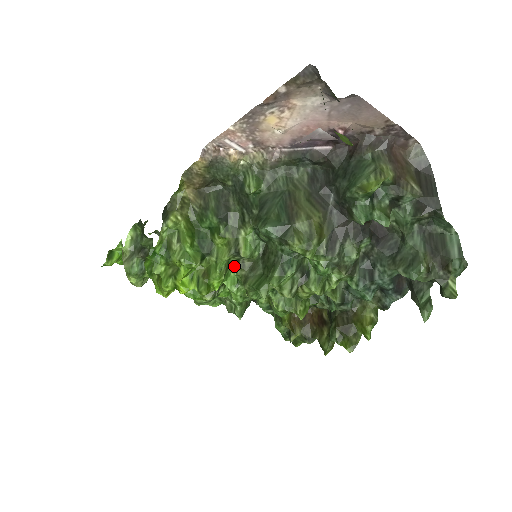
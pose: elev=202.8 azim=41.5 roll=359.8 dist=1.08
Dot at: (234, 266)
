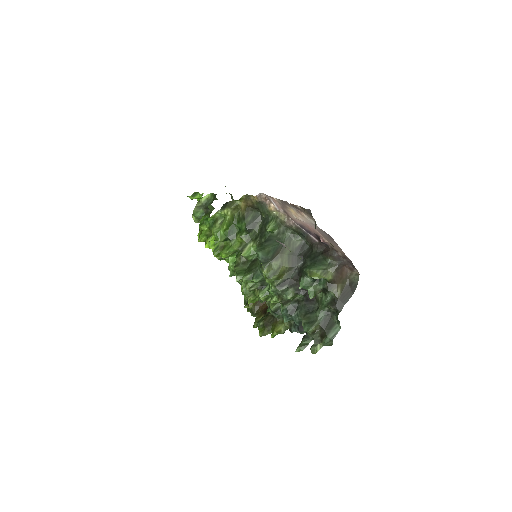
Dot at: (238, 254)
